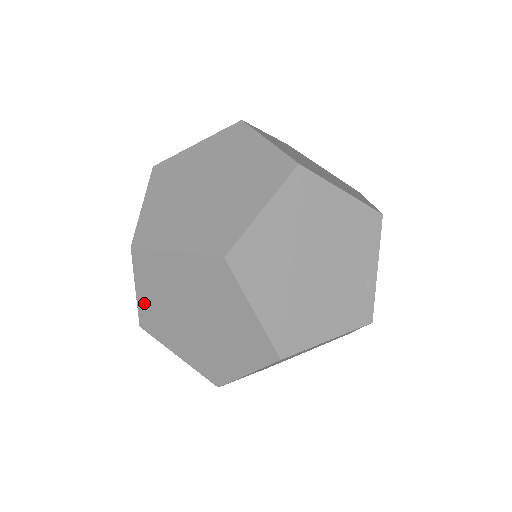
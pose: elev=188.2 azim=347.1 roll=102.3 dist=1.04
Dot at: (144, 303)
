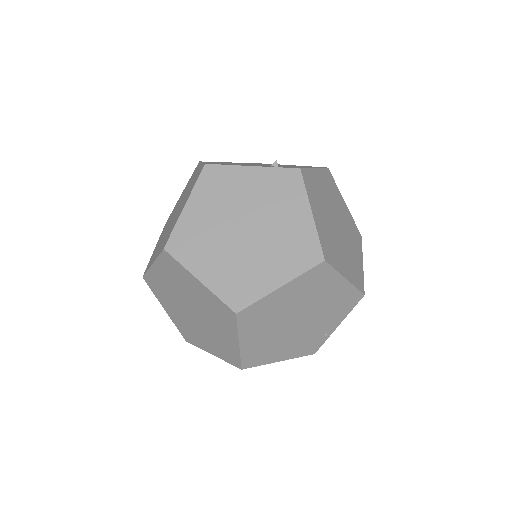
Dot at: (155, 274)
